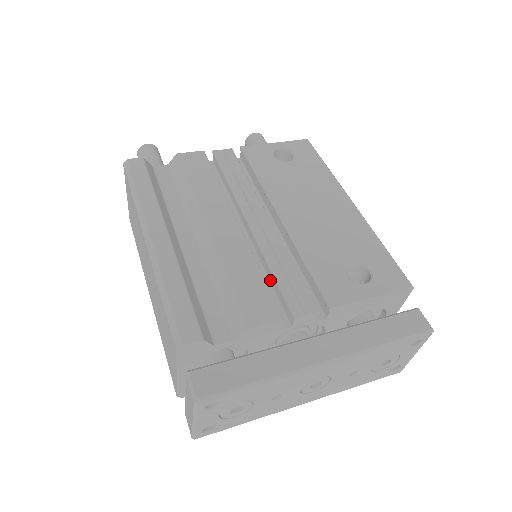
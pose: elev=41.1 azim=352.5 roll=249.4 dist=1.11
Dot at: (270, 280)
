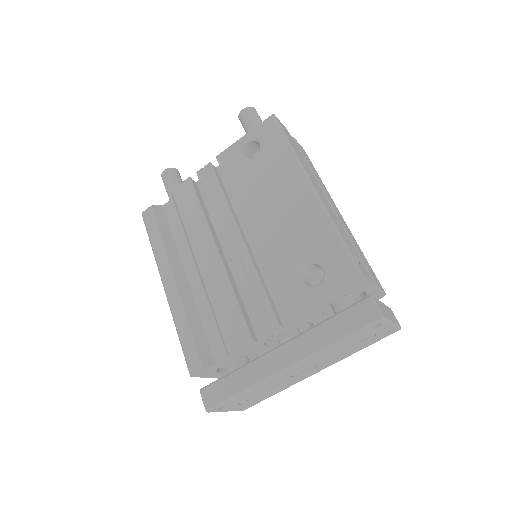
Dot at: occluded
